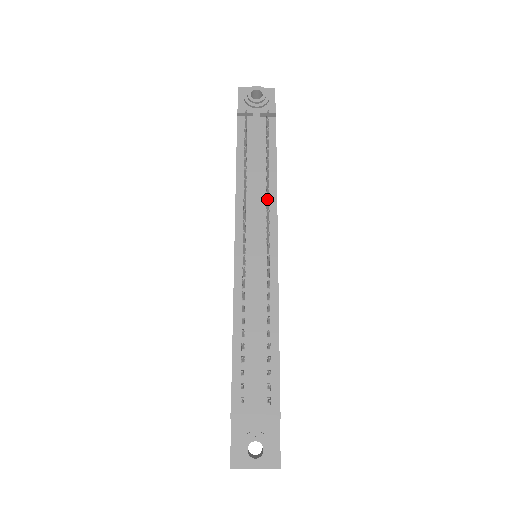
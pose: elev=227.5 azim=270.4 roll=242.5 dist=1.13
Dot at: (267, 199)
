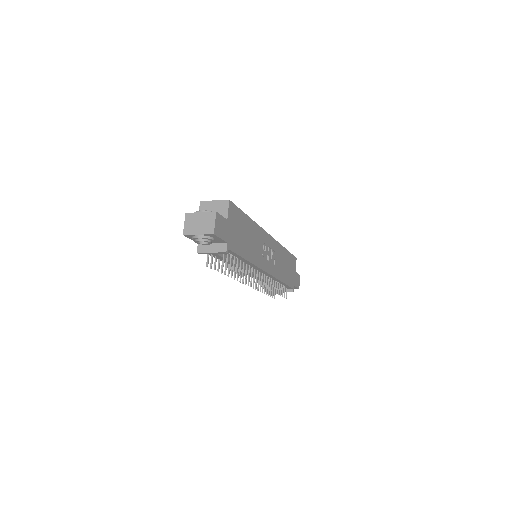
Dot at: occluded
